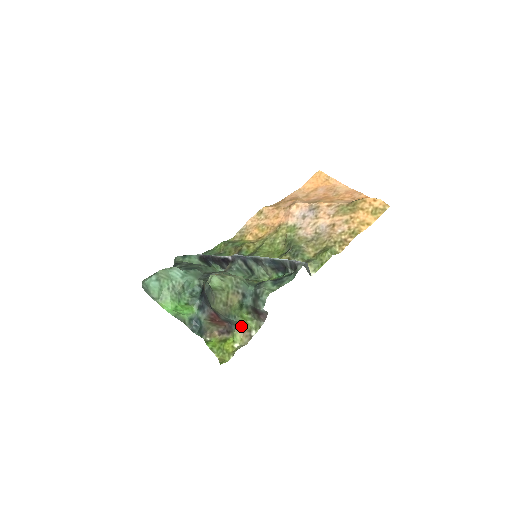
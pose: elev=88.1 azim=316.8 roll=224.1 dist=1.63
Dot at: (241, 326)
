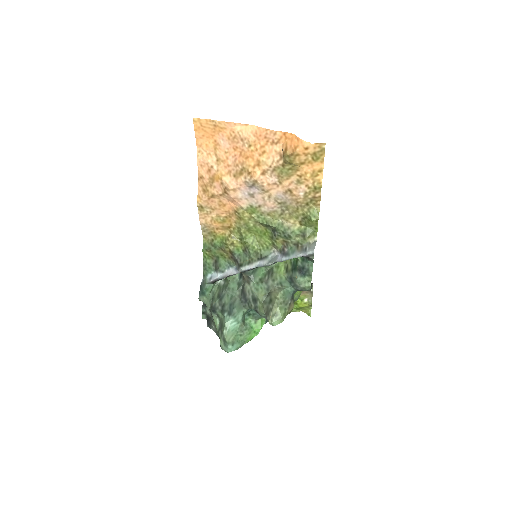
Dot at: occluded
